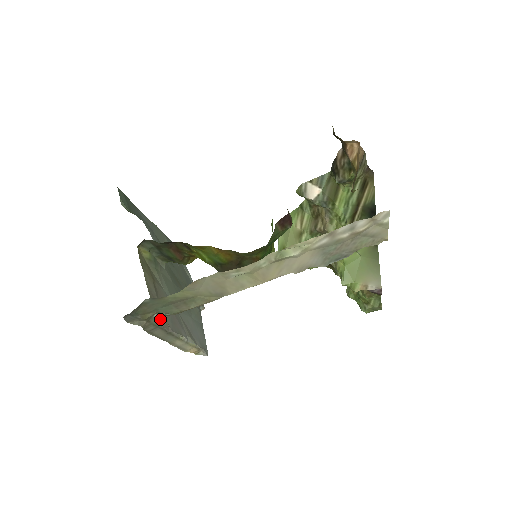
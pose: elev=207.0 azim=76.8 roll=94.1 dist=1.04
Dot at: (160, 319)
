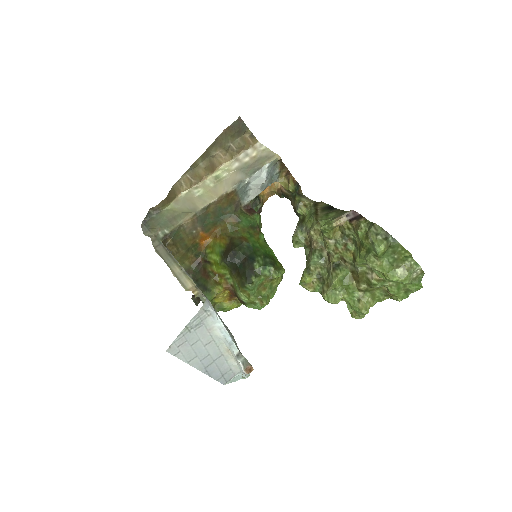
Dot at: (163, 238)
